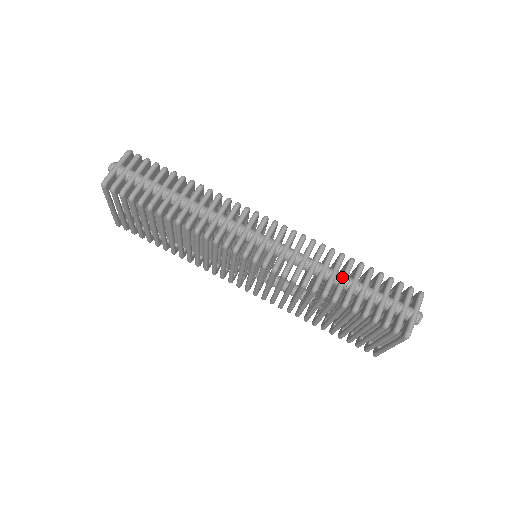
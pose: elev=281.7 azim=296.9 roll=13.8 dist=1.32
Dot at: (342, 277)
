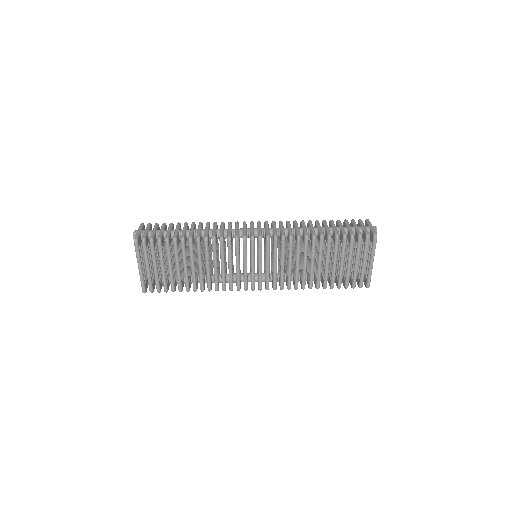
Dot at: (317, 227)
